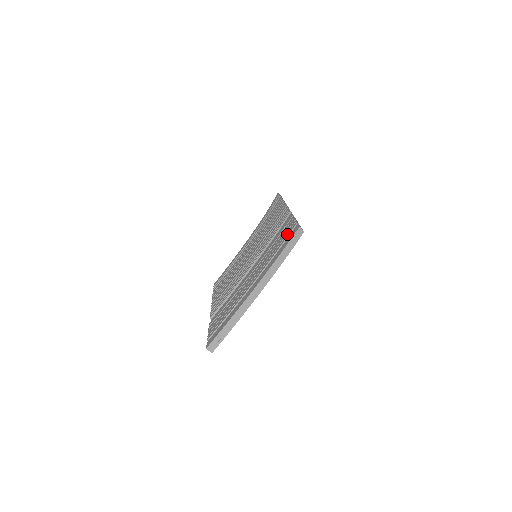
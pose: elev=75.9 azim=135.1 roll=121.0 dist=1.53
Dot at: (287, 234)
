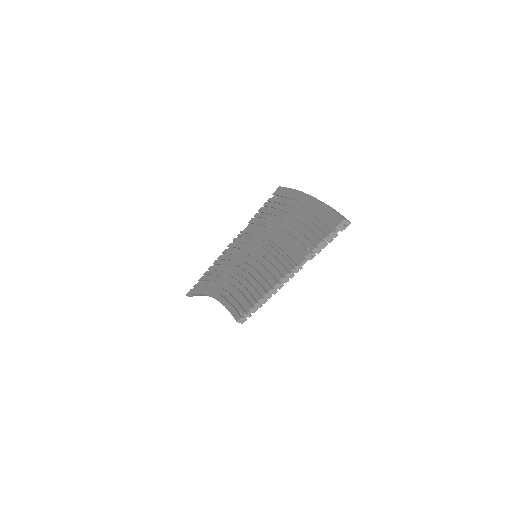
Dot at: (273, 201)
